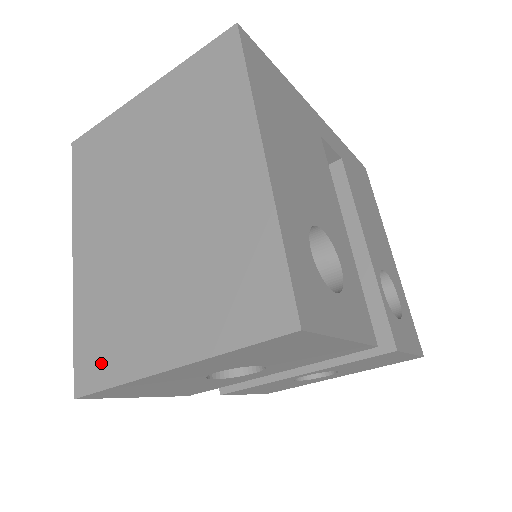
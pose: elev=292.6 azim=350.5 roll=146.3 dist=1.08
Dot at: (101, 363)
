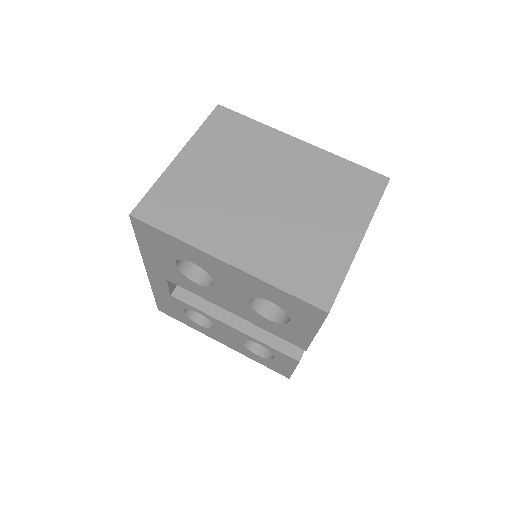
Dot at: (323, 279)
